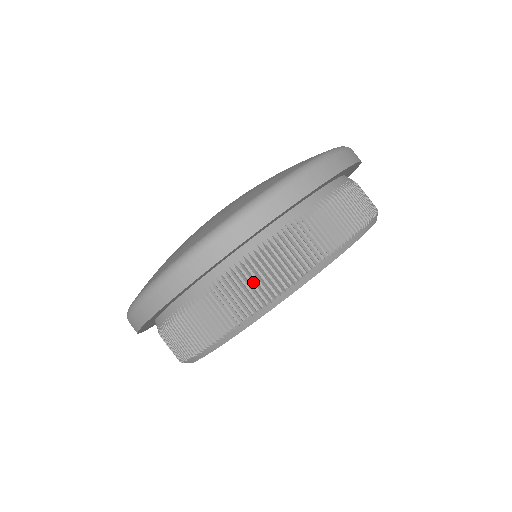
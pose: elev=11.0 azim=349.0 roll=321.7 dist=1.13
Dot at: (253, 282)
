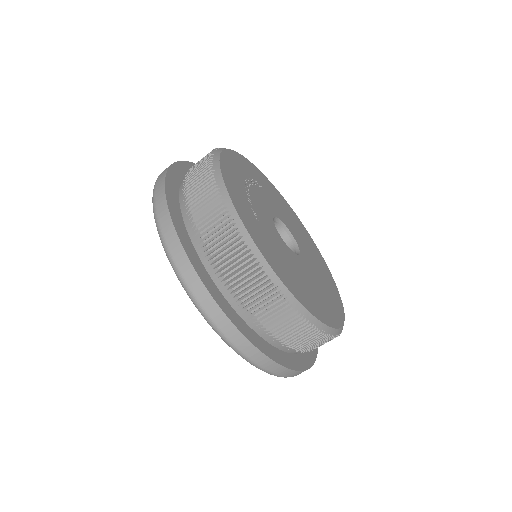
Dot at: (196, 180)
